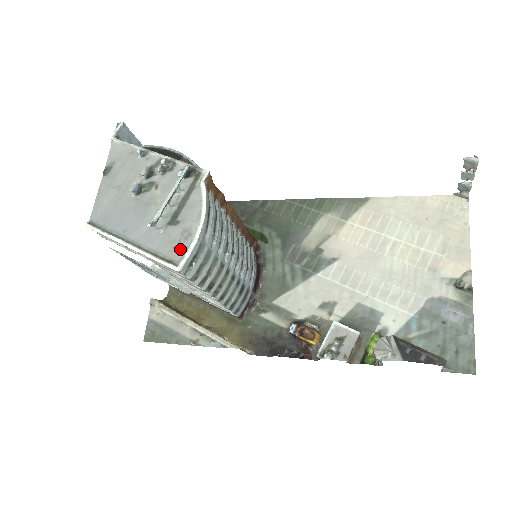
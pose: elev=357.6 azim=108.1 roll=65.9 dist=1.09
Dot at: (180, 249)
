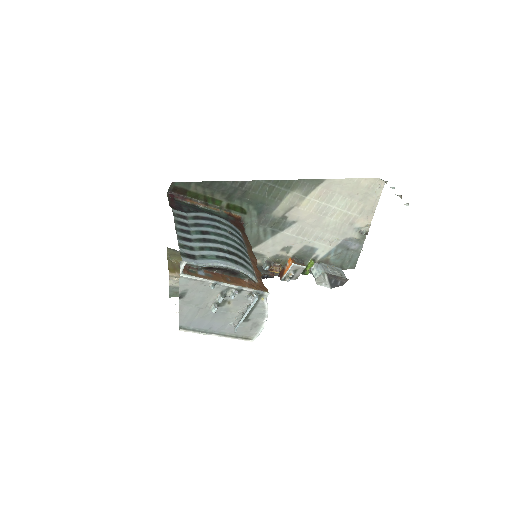
Dot at: (252, 332)
